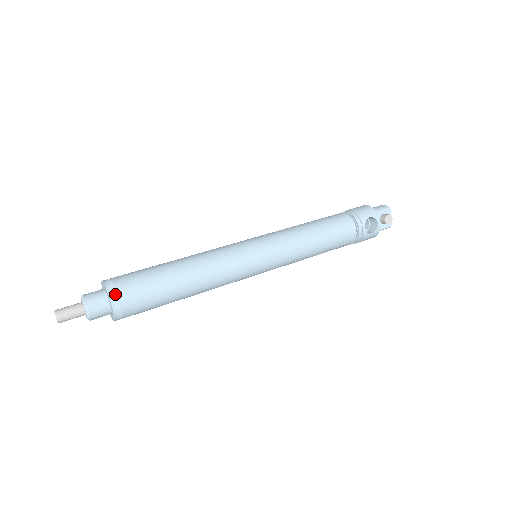
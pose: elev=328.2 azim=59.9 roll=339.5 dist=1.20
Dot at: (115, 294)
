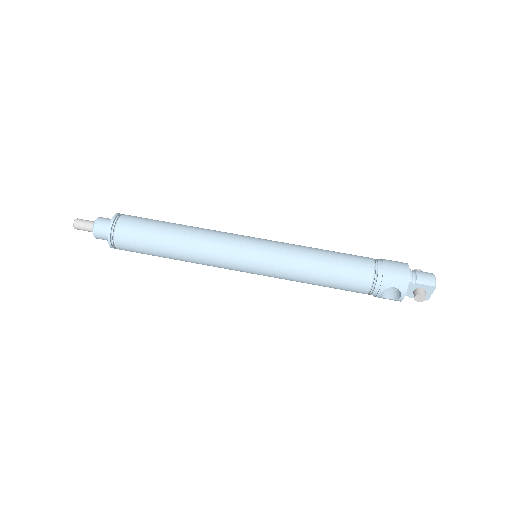
Dot at: (113, 236)
